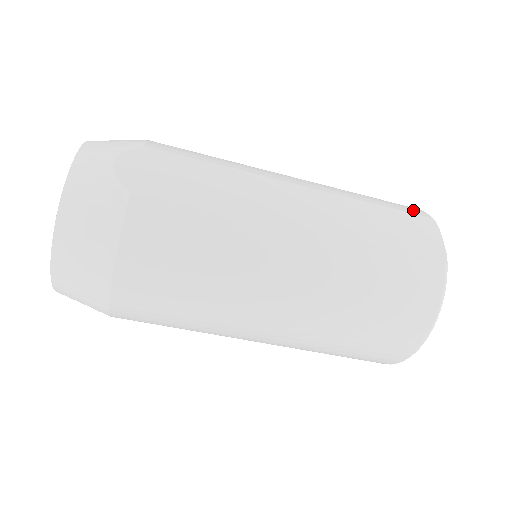
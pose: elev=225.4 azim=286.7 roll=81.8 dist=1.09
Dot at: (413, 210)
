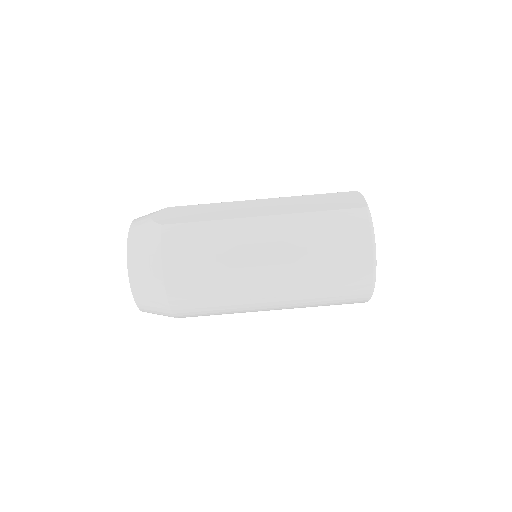
Dot at: occluded
